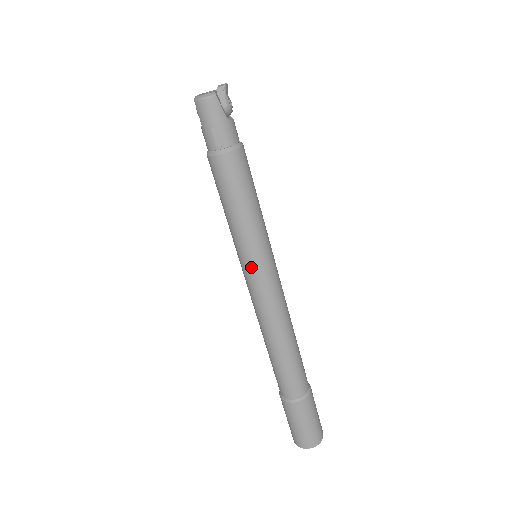
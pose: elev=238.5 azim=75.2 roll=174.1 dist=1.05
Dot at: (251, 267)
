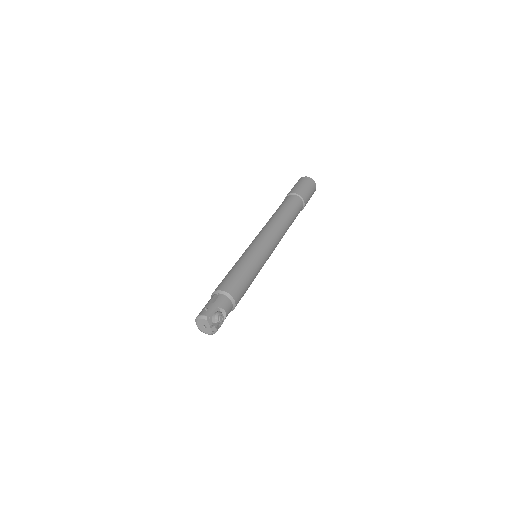
Dot at: occluded
